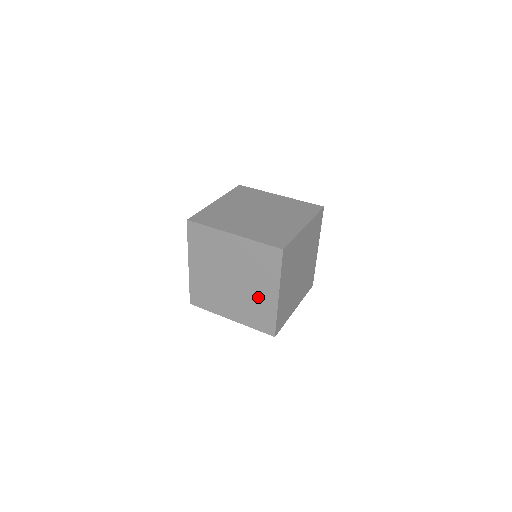
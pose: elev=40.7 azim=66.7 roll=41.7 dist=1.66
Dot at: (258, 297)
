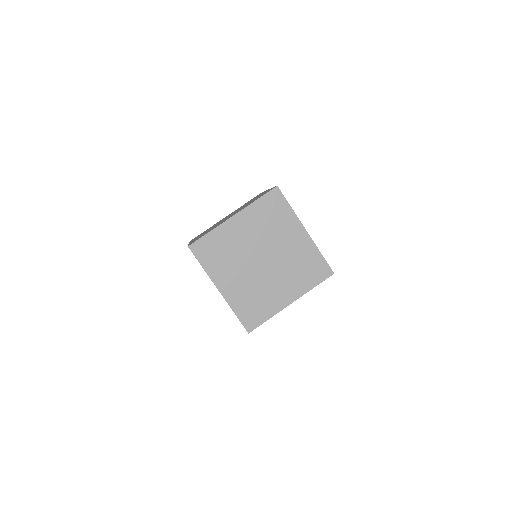
Dot at: occluded
